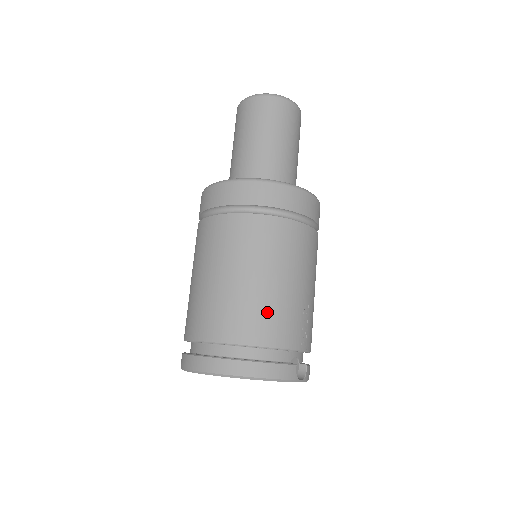
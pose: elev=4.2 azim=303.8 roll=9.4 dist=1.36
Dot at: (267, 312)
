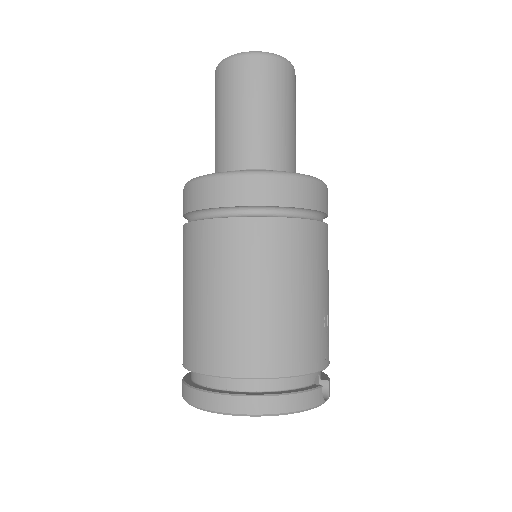
Dot at: (289, 335)
